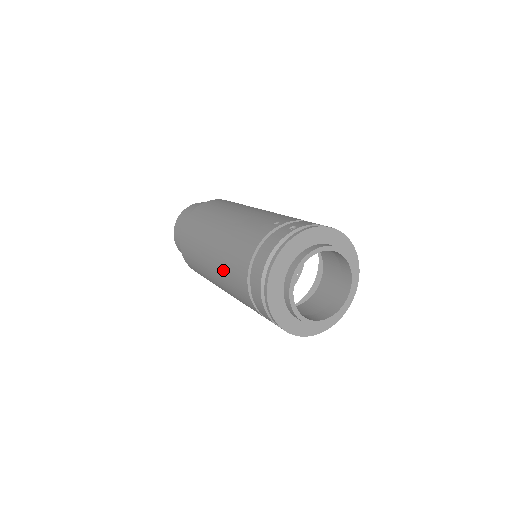
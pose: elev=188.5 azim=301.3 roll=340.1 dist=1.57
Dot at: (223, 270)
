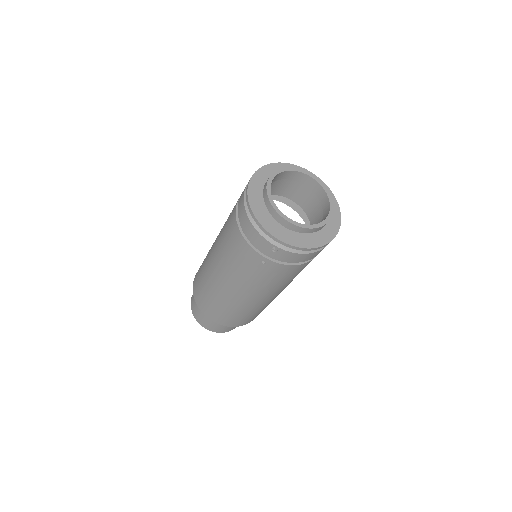
Dot at: (224, 255)
